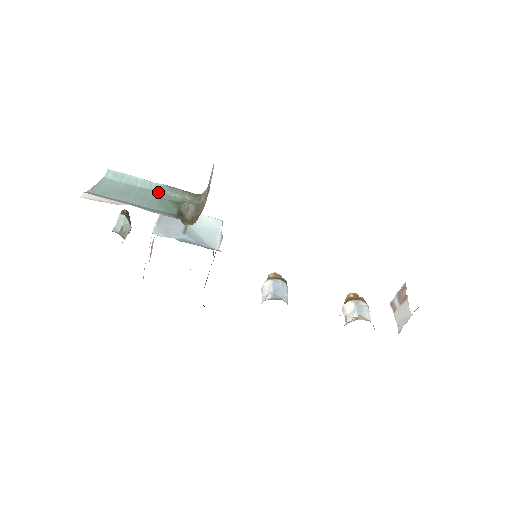
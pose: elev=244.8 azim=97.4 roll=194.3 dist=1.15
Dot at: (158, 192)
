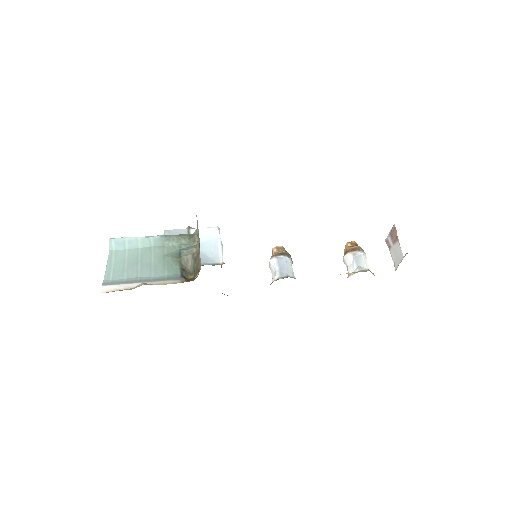
Dot at: (158, 247)
